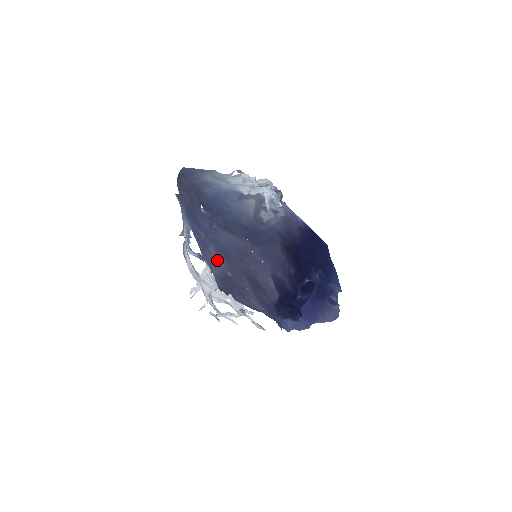
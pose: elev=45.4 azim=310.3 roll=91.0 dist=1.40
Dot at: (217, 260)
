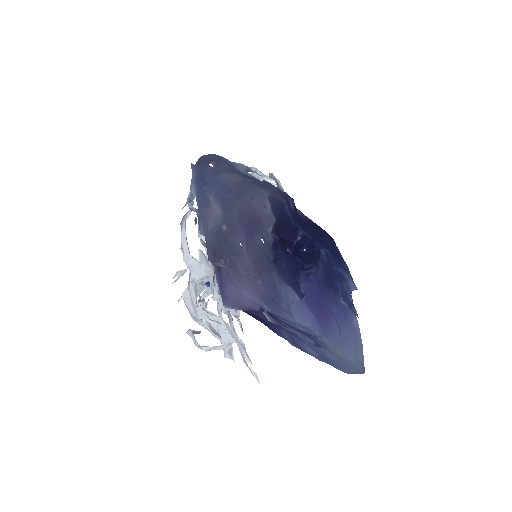
Dot at: (214, 210)
